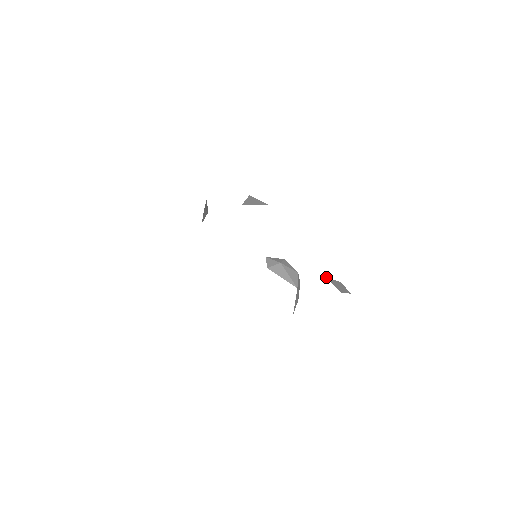
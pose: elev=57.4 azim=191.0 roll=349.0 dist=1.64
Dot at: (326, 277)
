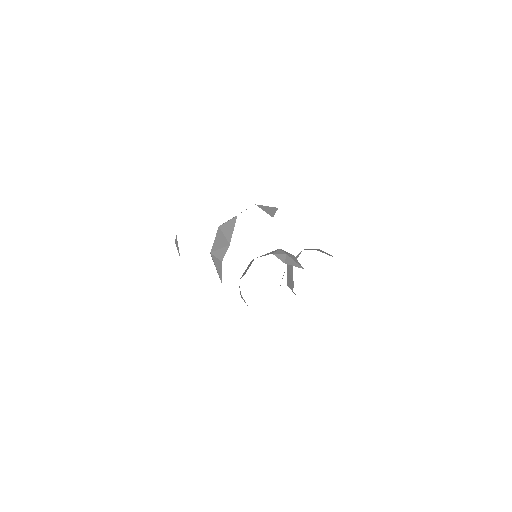
Dot at: occluded
